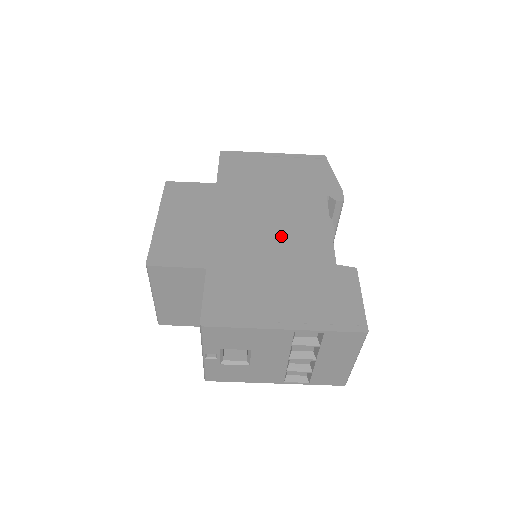
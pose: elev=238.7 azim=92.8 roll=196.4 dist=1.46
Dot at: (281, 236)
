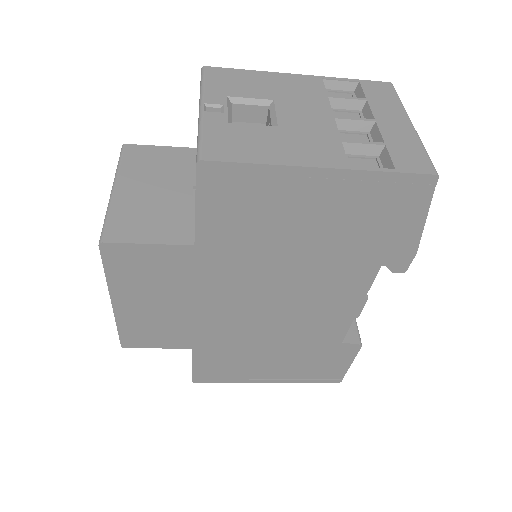
Dot at: (287, 319)
